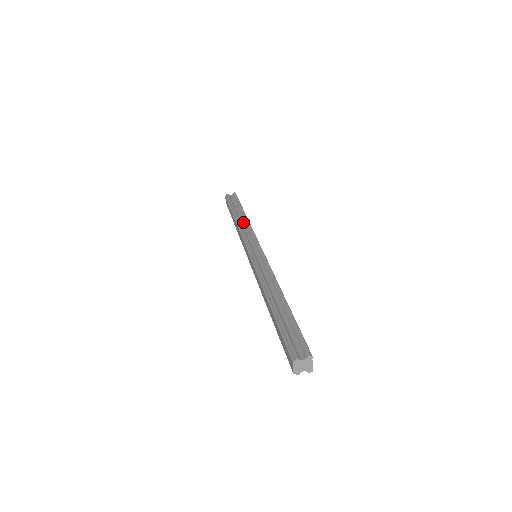
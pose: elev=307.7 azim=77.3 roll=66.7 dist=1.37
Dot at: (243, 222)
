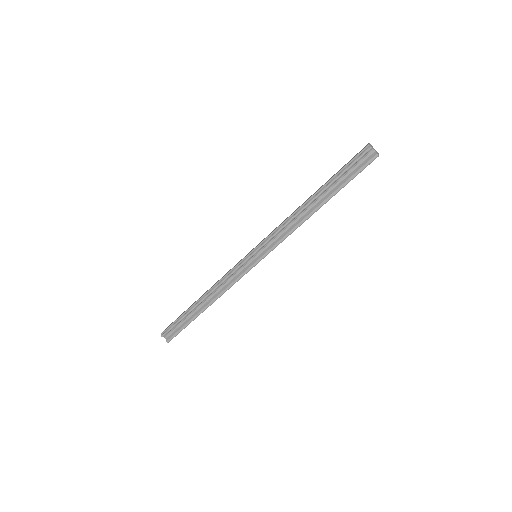
Dot at: (304, 214)
